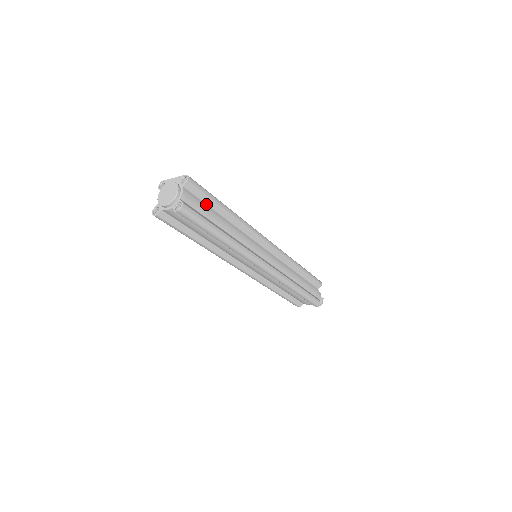
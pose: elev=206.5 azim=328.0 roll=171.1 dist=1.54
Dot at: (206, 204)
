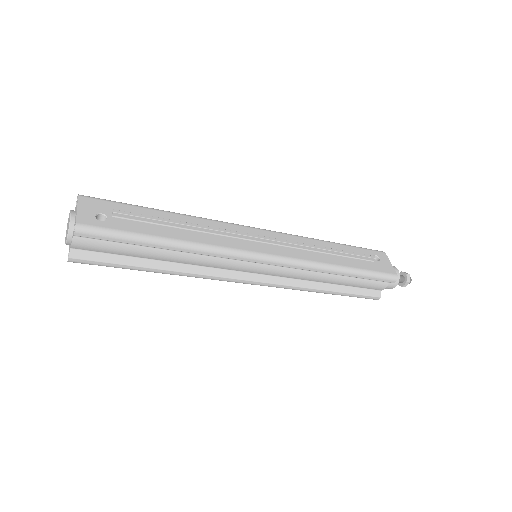
Dot at: (124, 243)
